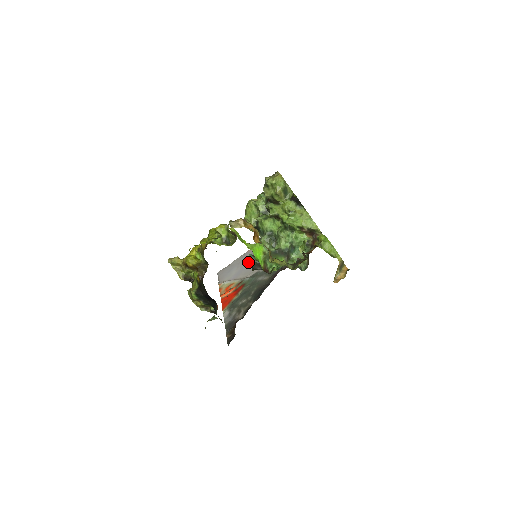
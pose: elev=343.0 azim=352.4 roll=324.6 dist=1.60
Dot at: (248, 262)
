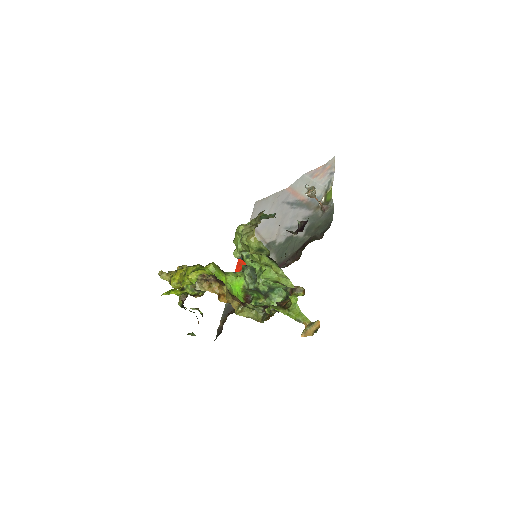
Dot at: (277, 213)
